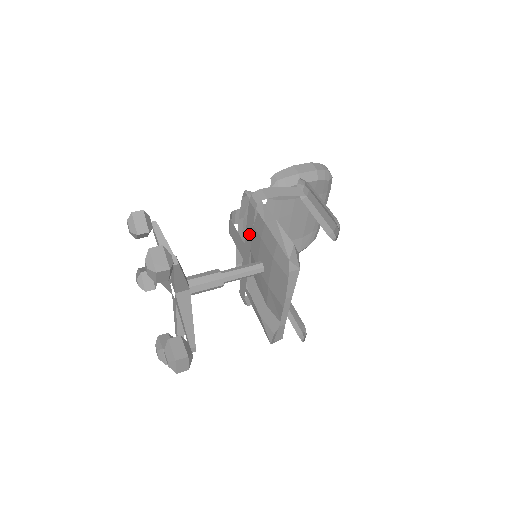
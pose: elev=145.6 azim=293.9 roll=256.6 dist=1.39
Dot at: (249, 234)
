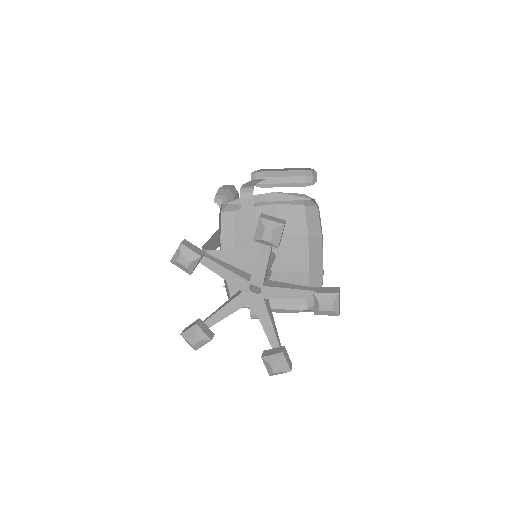
Dot at: (250, 231)
